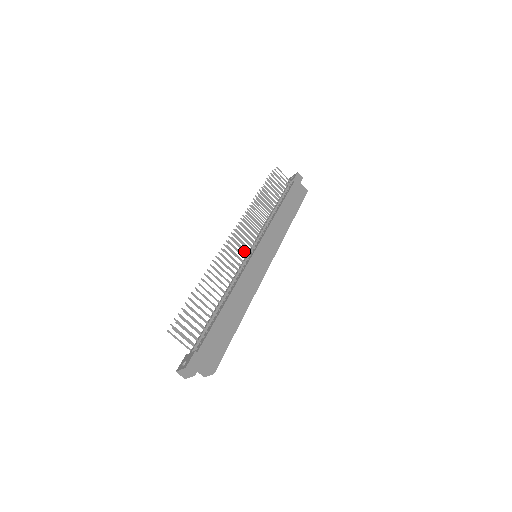
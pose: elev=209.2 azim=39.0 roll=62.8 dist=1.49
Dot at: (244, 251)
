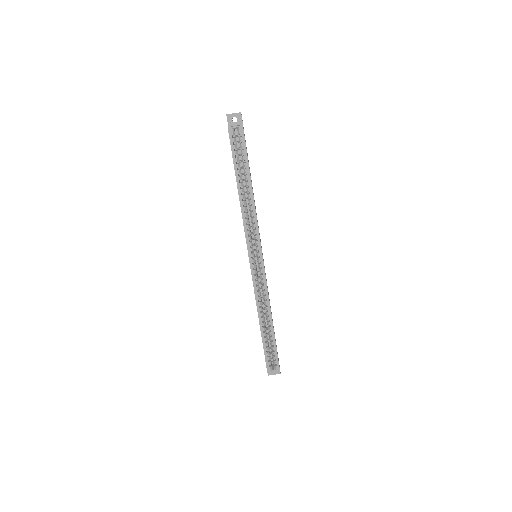
Dot at: occluded
